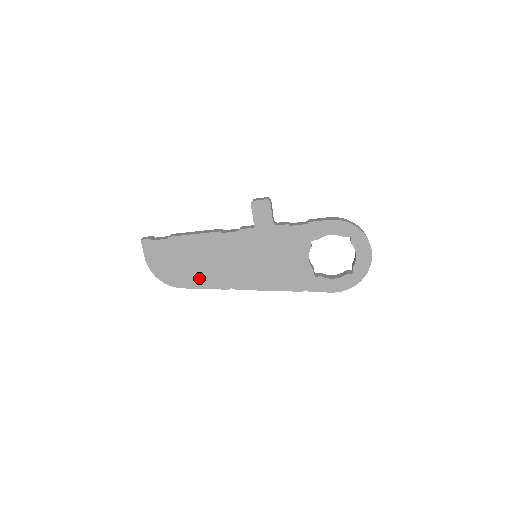
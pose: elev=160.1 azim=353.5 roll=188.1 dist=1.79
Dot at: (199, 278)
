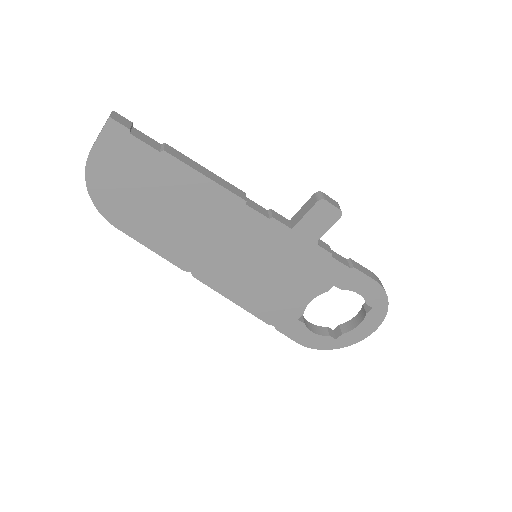
Dot at: (156, 233)
